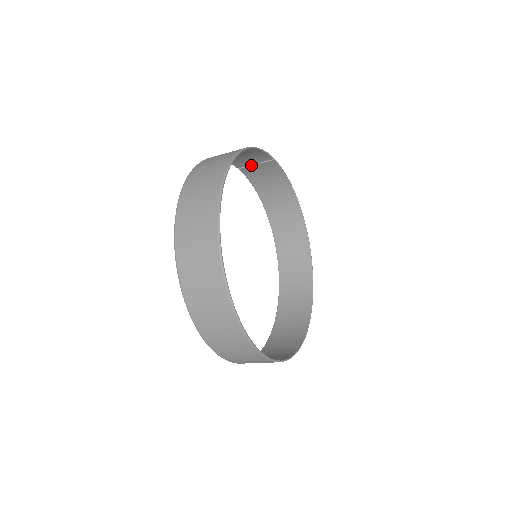
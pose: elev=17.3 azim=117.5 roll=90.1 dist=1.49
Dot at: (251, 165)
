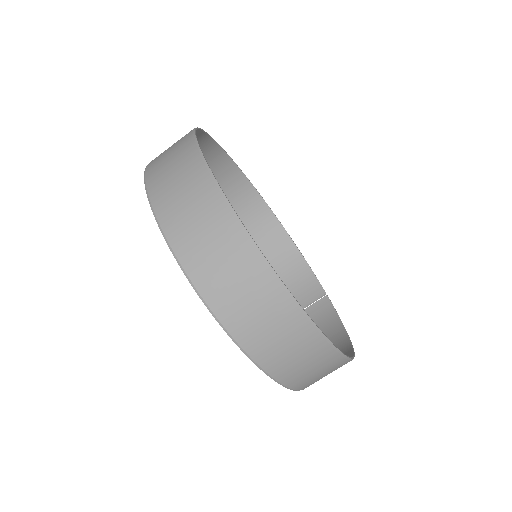
Dot at: occluded
